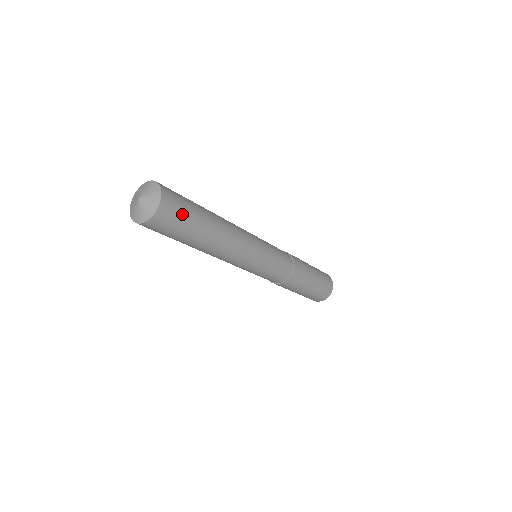
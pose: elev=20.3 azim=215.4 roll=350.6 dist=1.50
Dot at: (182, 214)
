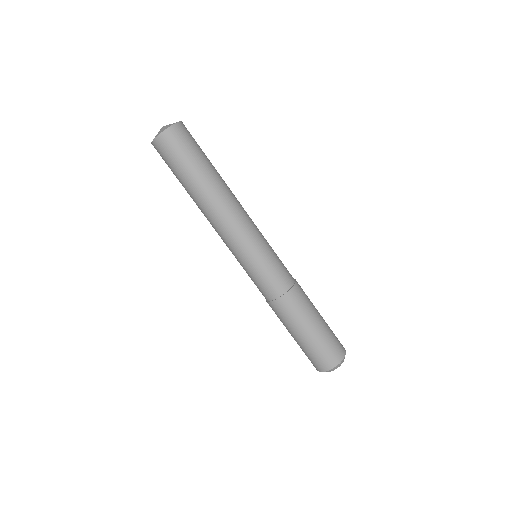
Dot at: occluded
